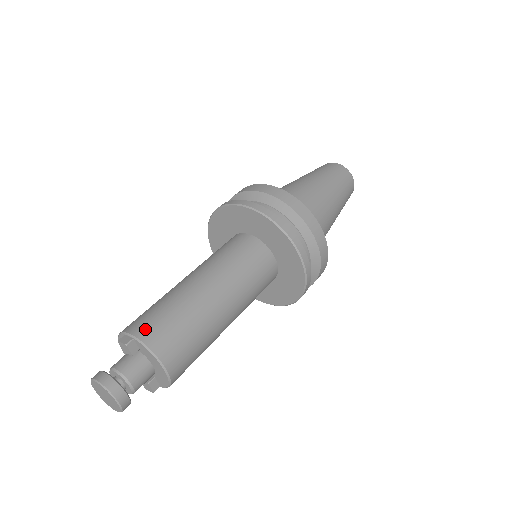
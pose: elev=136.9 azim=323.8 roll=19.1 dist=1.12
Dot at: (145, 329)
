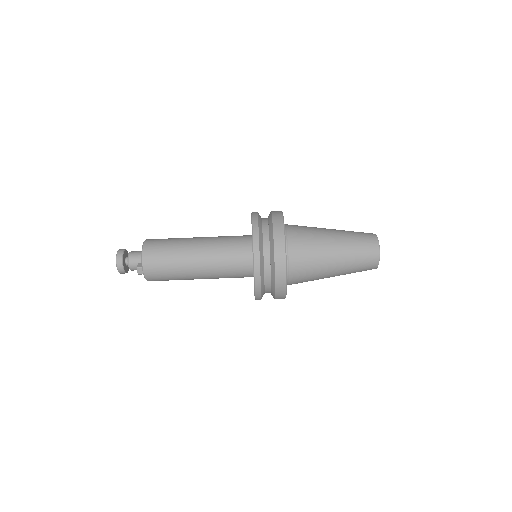
Dot at: (151, 276)
